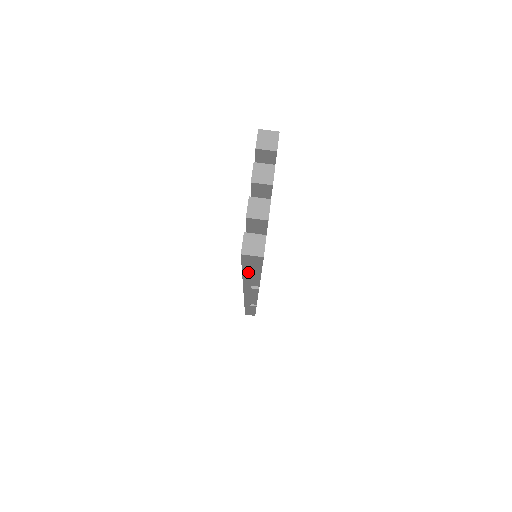
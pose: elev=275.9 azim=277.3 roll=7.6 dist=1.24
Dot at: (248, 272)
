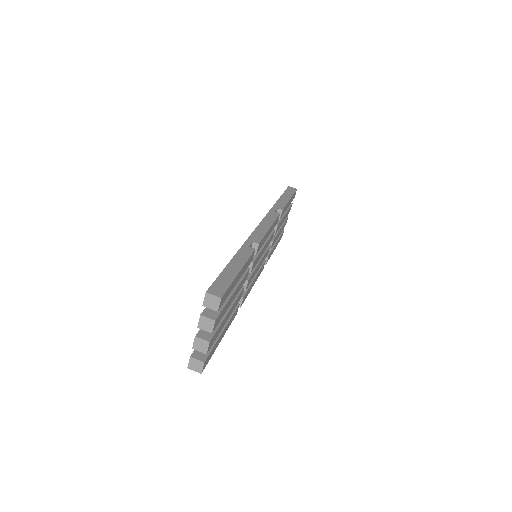
Dot at: occluded
